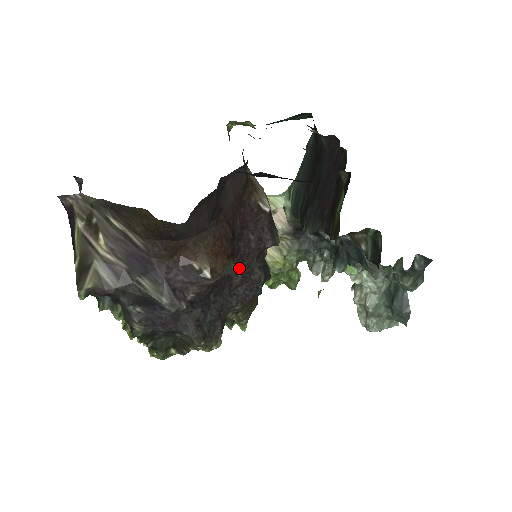
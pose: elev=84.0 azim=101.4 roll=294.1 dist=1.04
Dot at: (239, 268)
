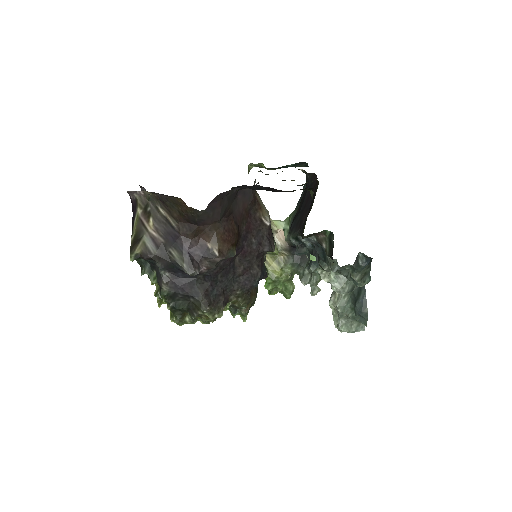
Dot at: (242, 261)
